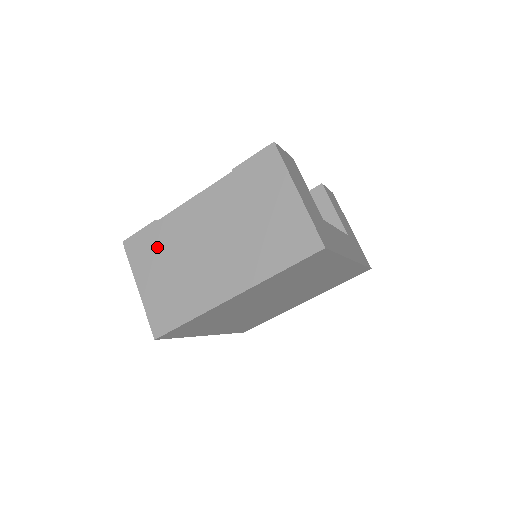
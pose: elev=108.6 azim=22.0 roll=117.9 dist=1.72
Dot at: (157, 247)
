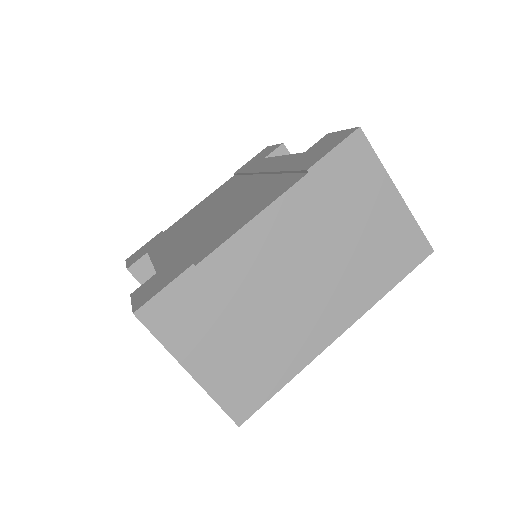
Dot at: (208, 305)
